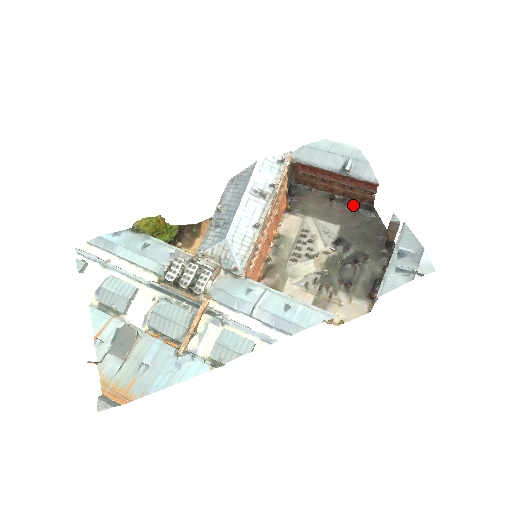
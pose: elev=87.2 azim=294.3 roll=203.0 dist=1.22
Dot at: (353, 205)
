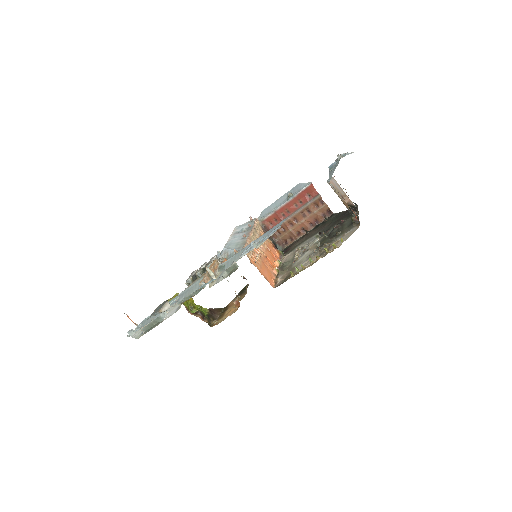
Dot at: (322, 224)
